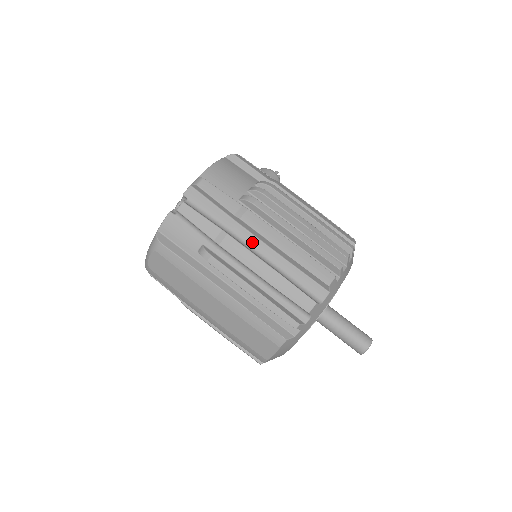
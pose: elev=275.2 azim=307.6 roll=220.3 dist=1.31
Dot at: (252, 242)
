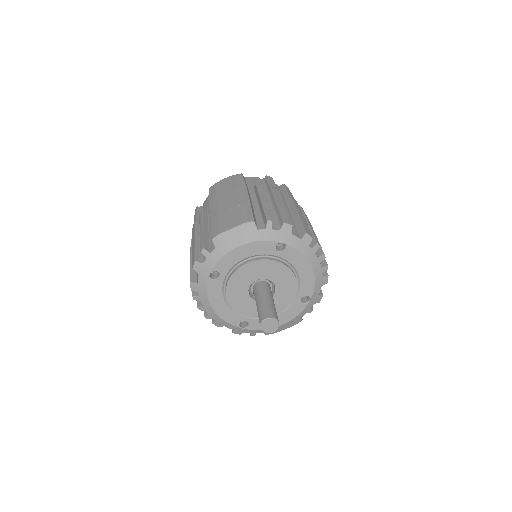
Dot at: occluded
